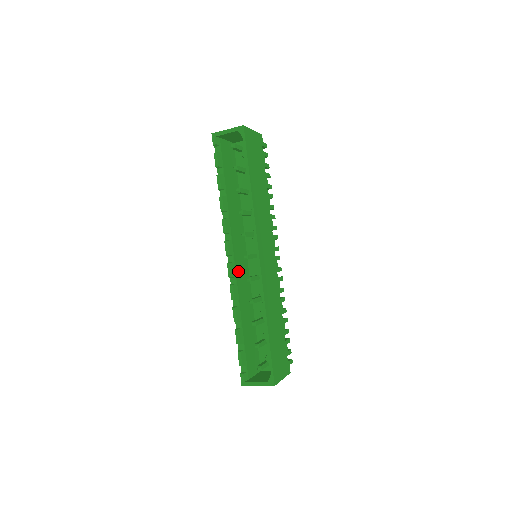
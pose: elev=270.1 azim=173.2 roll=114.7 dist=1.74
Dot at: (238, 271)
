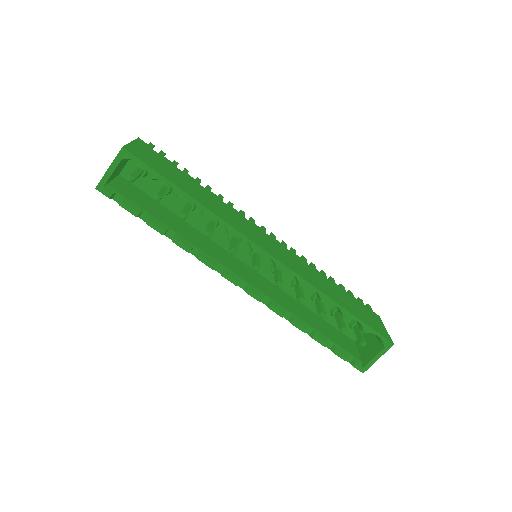
Dot at: (259, 287)
